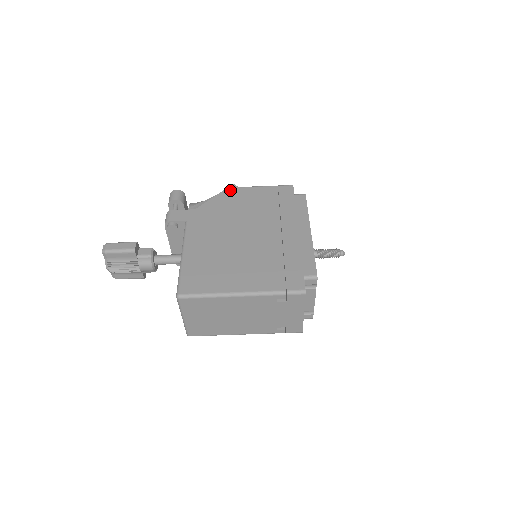
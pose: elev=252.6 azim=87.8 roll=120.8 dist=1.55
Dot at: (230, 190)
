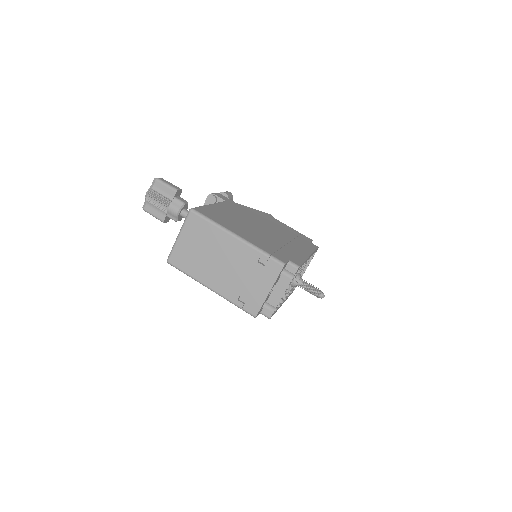
Dot at: (266, 214)
